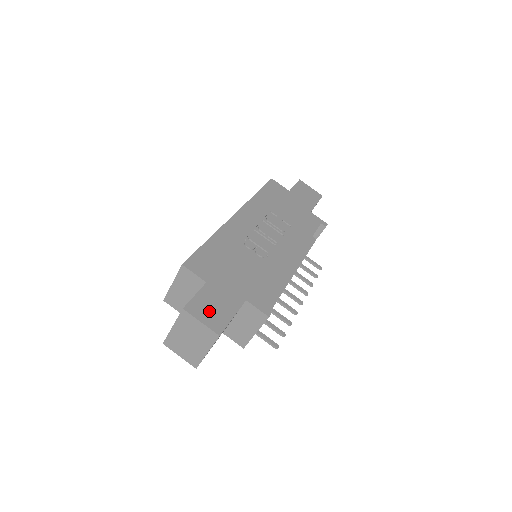
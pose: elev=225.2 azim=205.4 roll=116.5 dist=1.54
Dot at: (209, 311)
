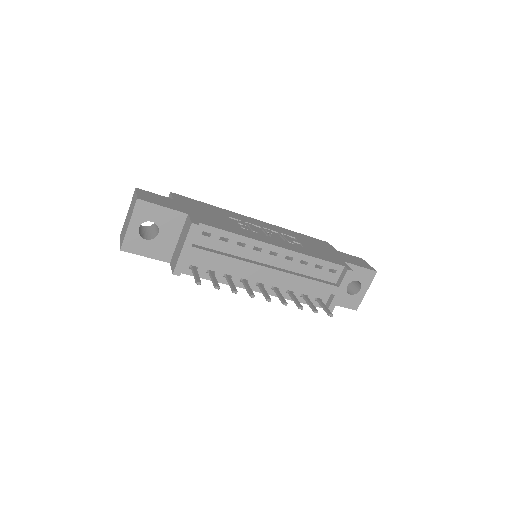
Dot at: (151, 197)
